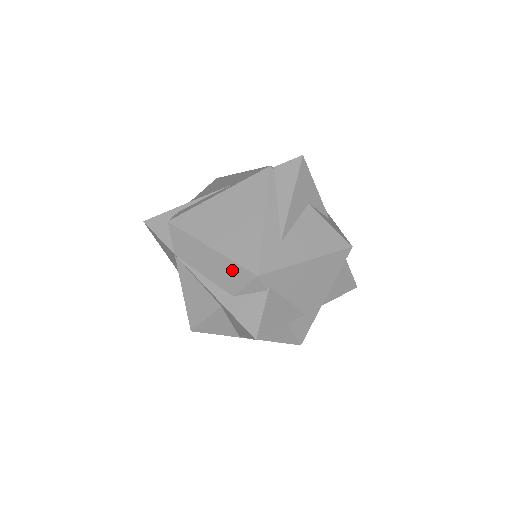
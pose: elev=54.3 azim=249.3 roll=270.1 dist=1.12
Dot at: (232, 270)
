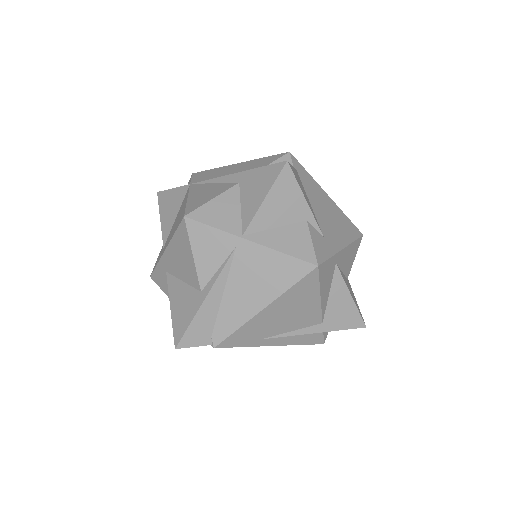
Dot at: (260, 161)
